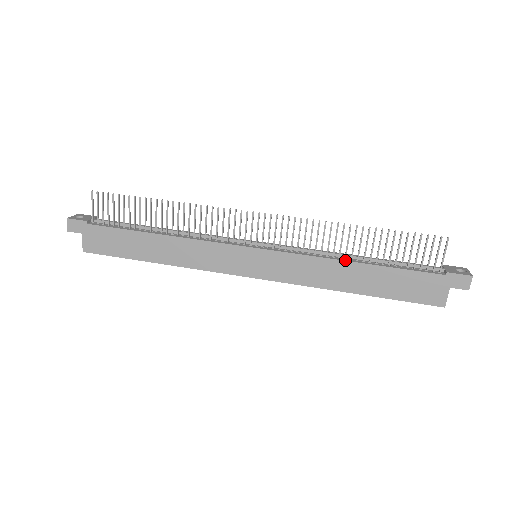
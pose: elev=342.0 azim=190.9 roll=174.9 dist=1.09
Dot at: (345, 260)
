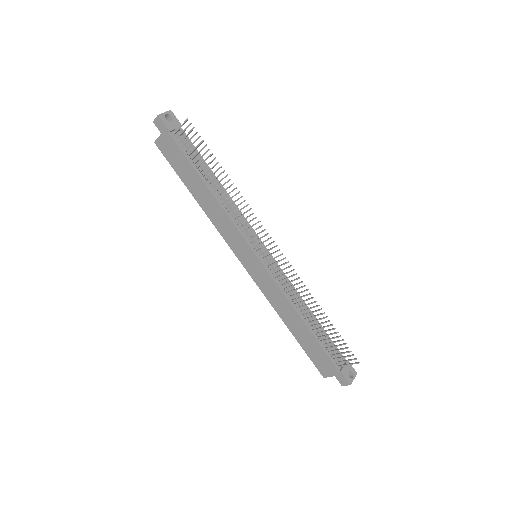
Dot at: (298, 313)
